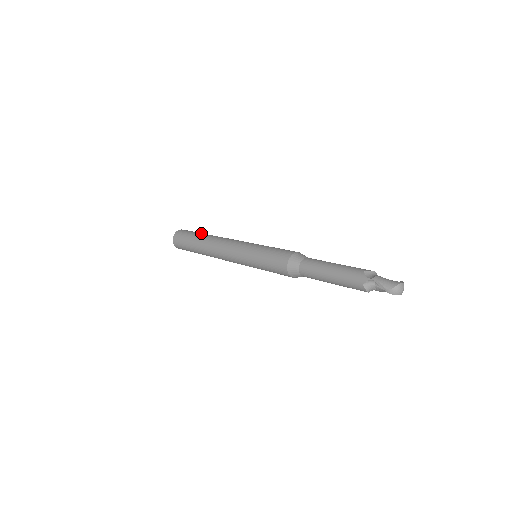
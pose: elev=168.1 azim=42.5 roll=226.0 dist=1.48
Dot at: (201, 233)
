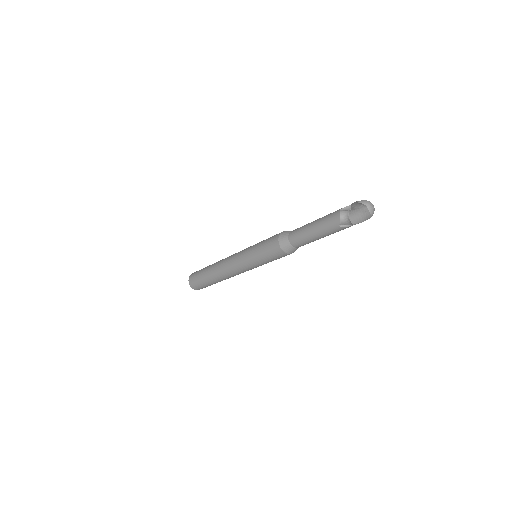
Dot at: occluded
